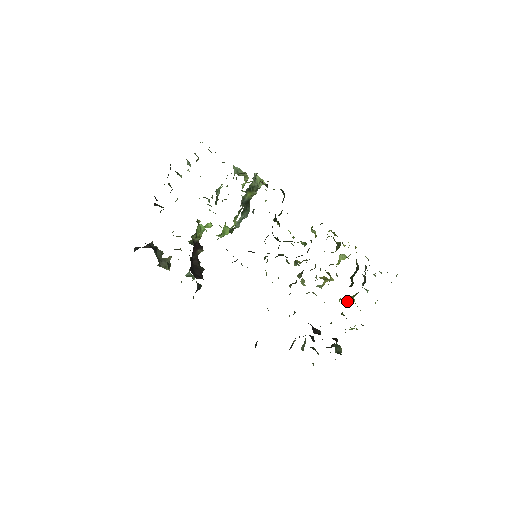
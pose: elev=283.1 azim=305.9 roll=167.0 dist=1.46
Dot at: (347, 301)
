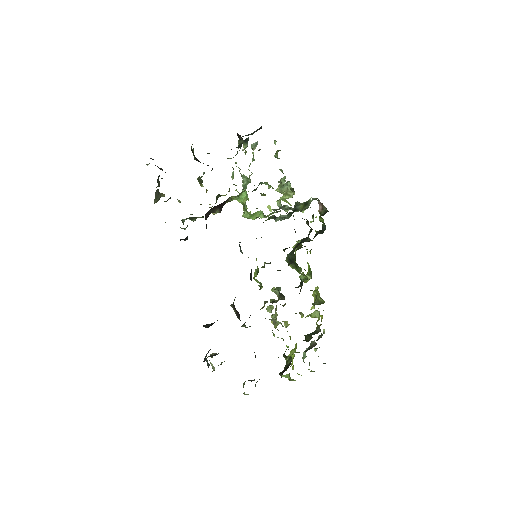
Dot at: (290, 351)
